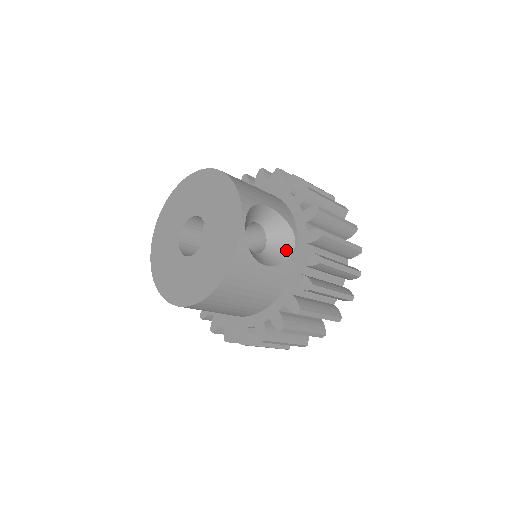
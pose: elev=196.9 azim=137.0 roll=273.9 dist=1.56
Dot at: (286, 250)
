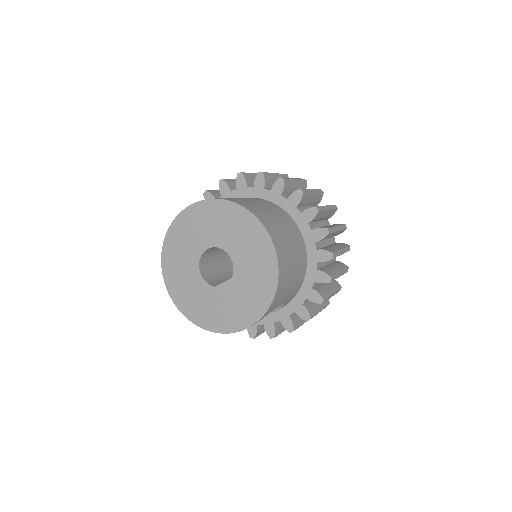
Dot at: occluded
